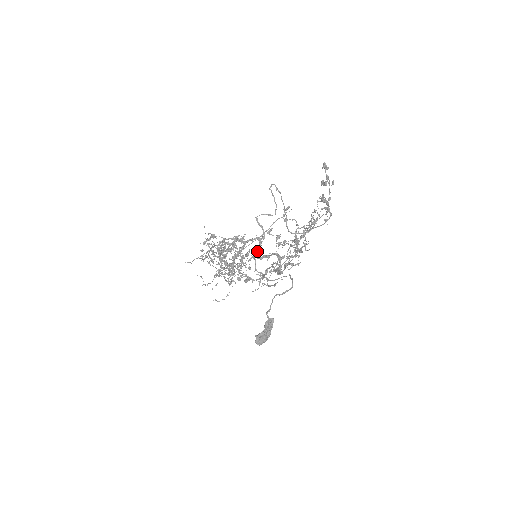
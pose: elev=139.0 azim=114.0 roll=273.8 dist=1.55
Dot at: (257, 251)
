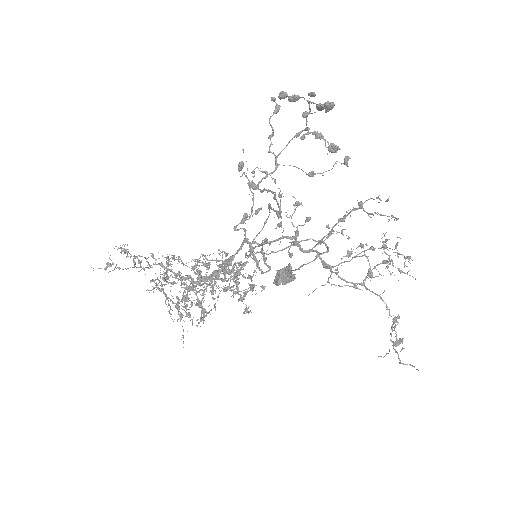
Dot at: (253, 251)
